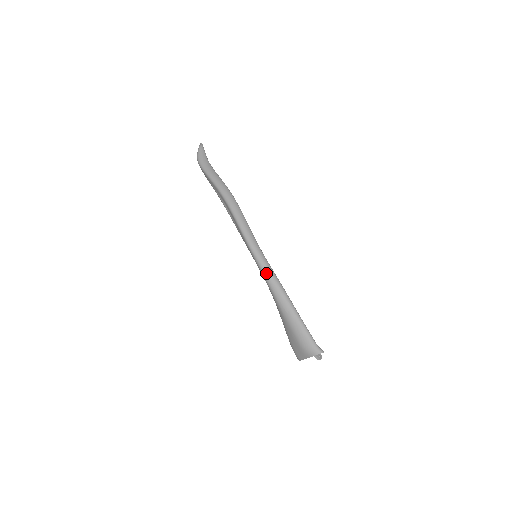
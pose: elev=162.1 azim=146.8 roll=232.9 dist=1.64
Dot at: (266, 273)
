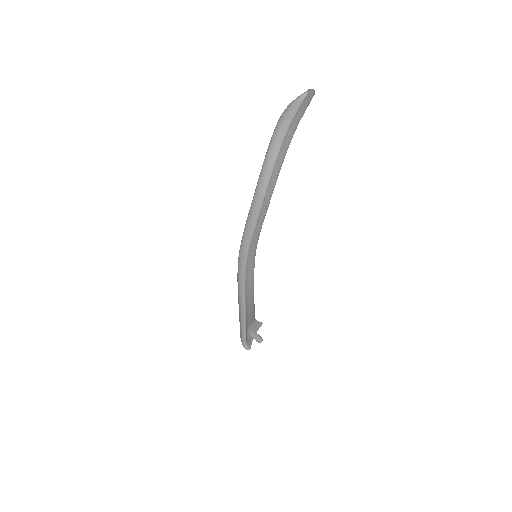
Dot at: (238, 281)
